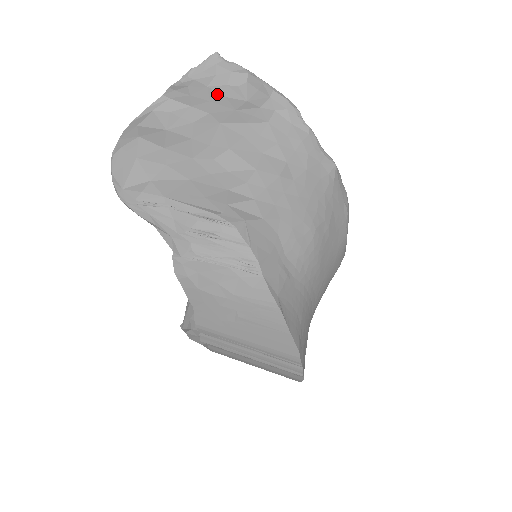
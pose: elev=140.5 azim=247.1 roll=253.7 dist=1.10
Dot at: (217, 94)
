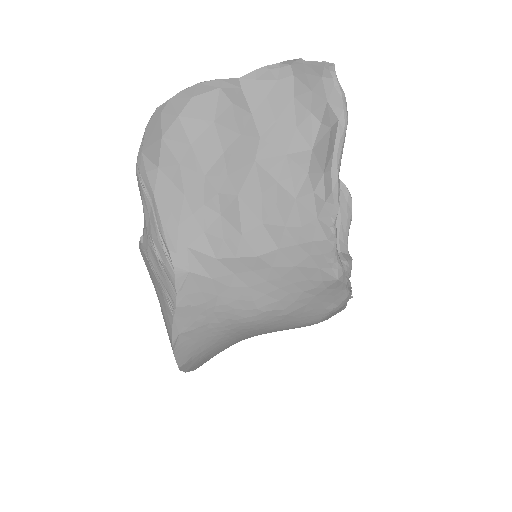
Dot at: (292, 116)
